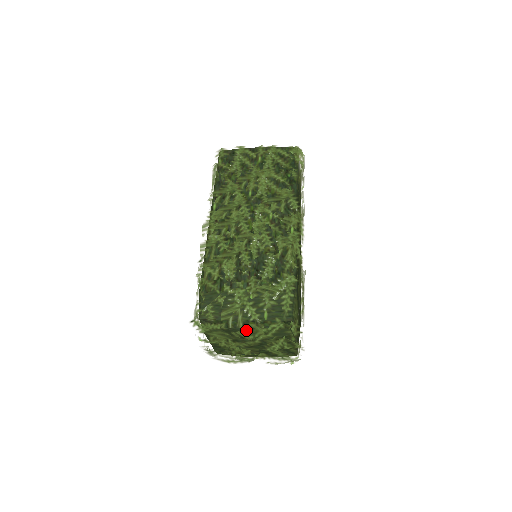
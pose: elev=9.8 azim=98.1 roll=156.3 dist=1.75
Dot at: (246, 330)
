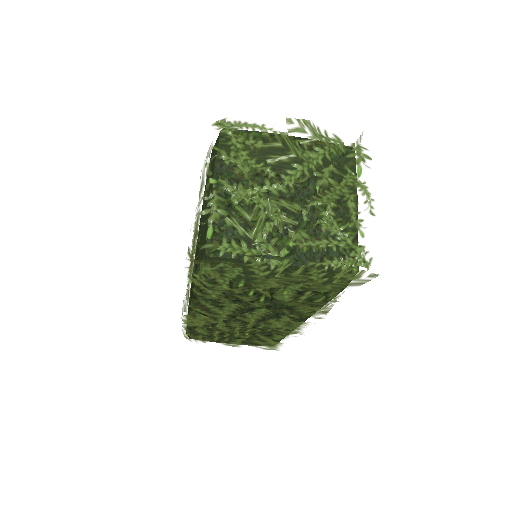
Dot at: (294, 135)
